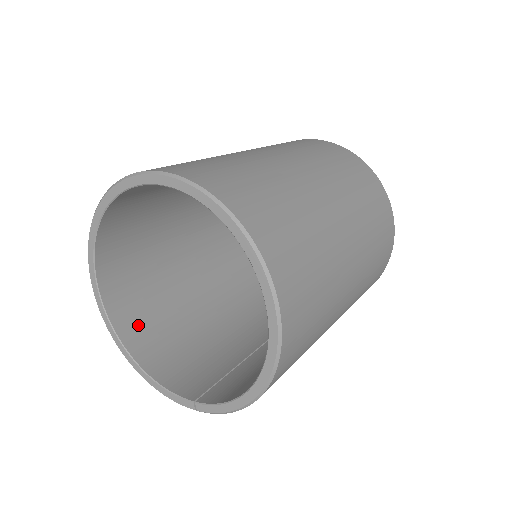
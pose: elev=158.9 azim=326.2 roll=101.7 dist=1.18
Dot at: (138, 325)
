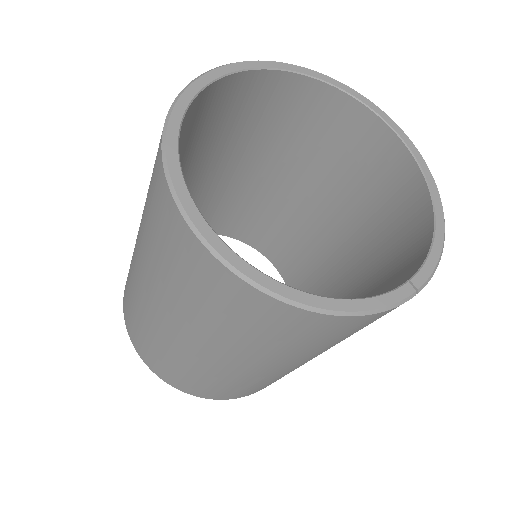
Dot at: occluded
